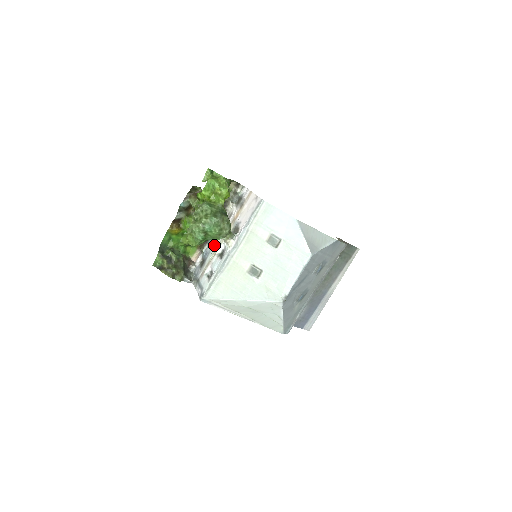
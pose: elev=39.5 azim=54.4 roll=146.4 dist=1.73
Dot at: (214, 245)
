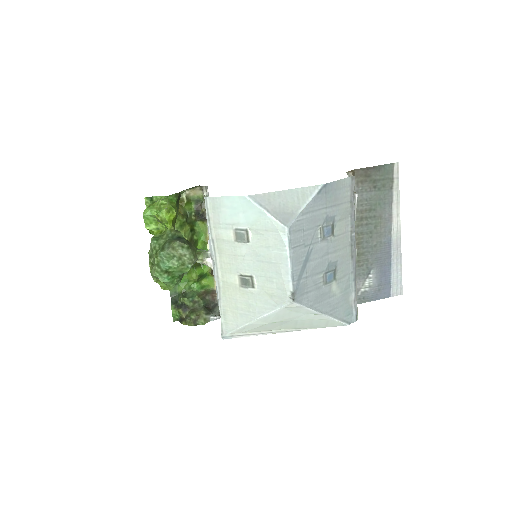
Dot at: occluded
